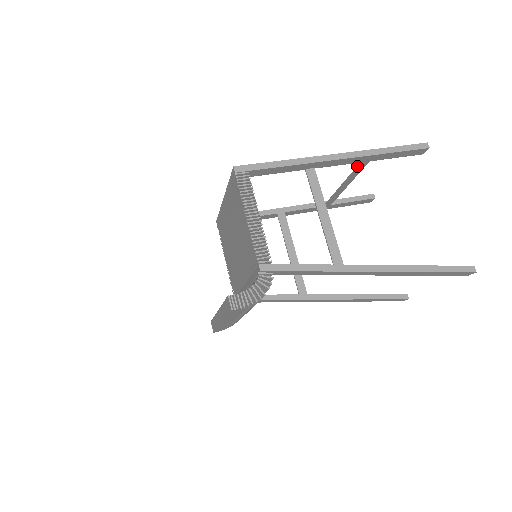
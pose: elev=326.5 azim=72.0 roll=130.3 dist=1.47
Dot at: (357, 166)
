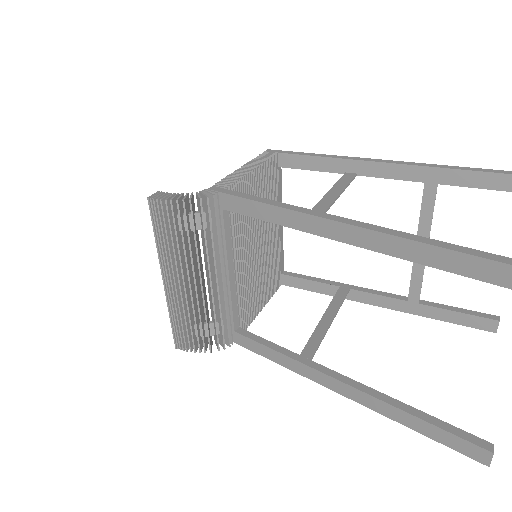
Dot at: occluded
